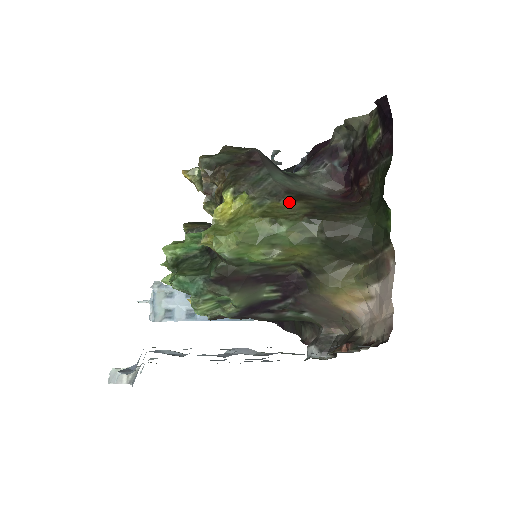
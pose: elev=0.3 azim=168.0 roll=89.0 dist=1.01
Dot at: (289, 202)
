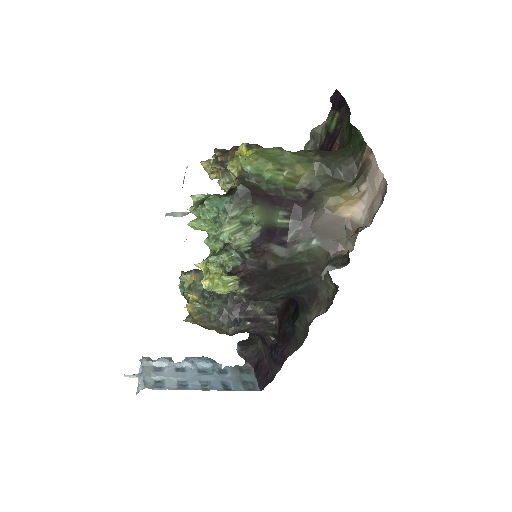
Dot at: occluded
